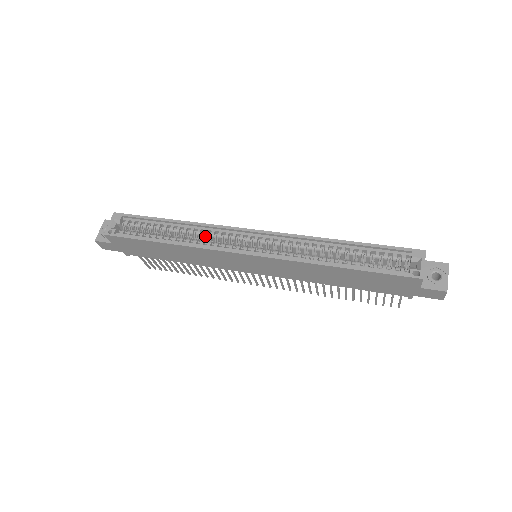
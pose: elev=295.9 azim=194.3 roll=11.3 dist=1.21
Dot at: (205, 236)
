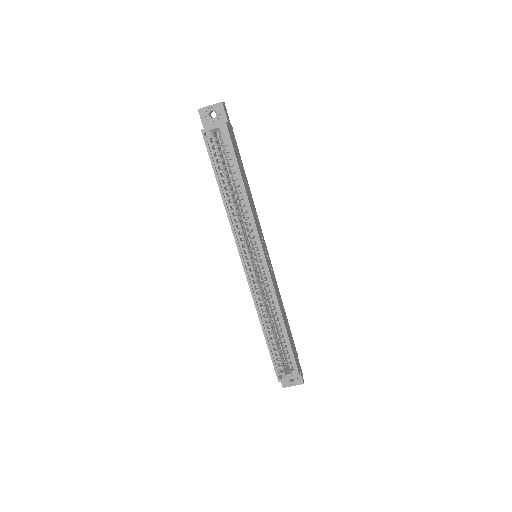
Dot at: (245, 221)
